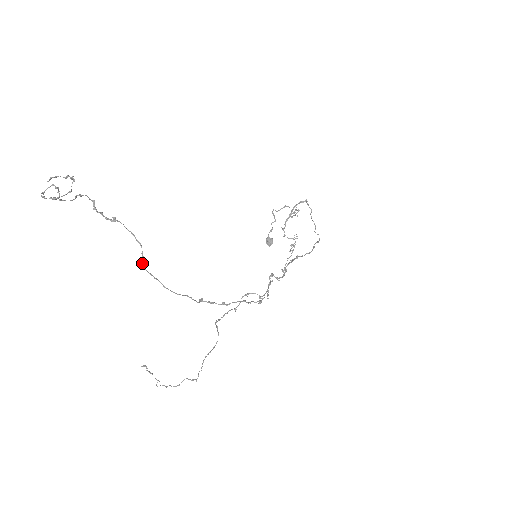
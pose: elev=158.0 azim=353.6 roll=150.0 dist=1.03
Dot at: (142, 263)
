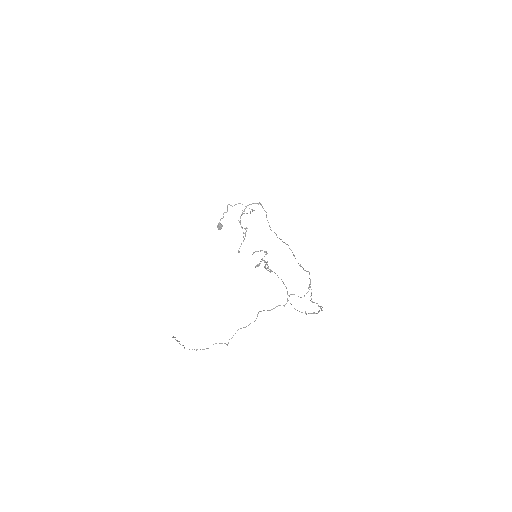
Dot at: occluded
